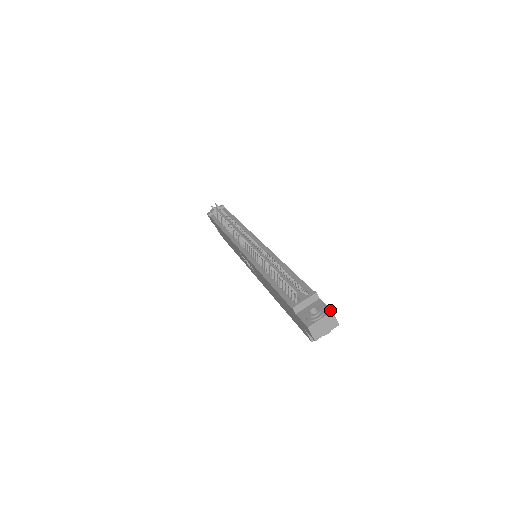
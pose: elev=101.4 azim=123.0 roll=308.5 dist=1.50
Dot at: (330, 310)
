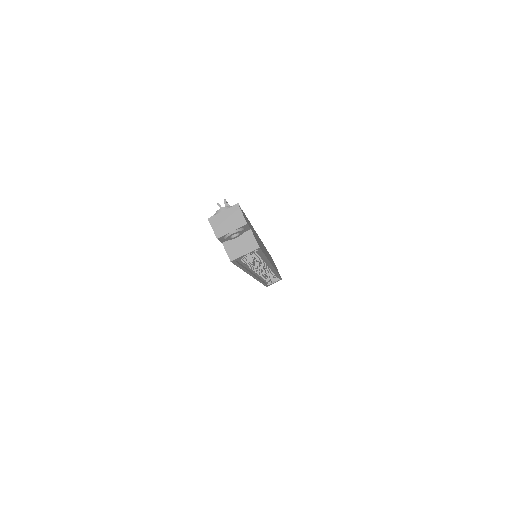
Dot at: (237, 205)
